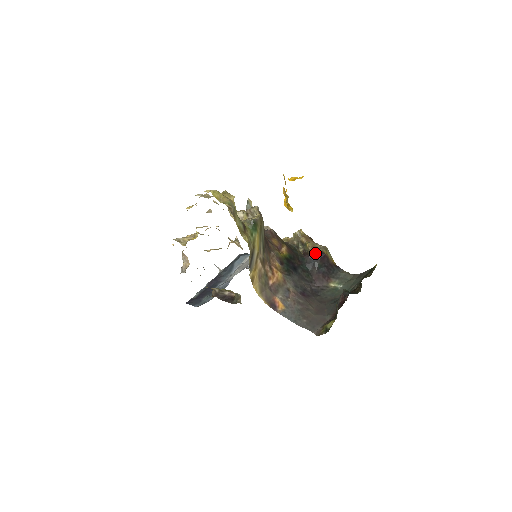
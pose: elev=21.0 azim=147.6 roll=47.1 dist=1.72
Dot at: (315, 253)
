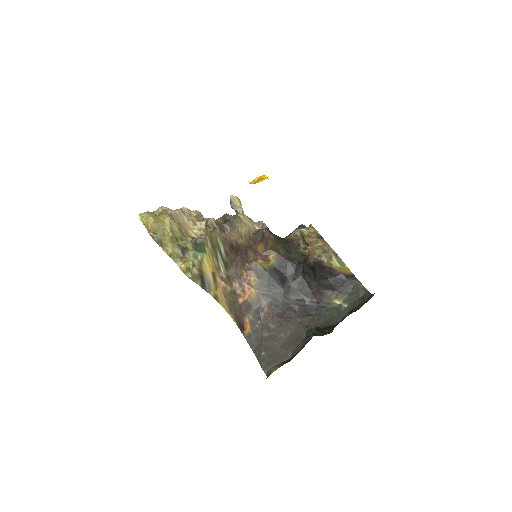
Dot at: (312, 262)
